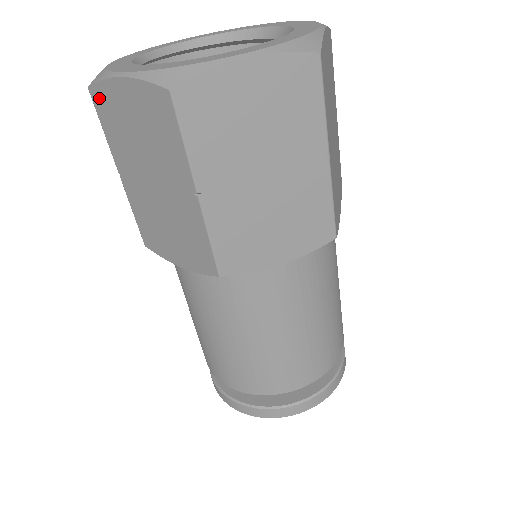
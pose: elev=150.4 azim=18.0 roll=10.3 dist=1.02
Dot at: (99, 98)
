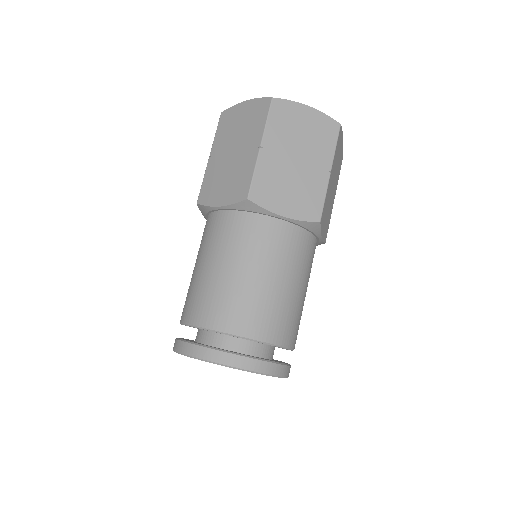
Dot at: (280, 106)
